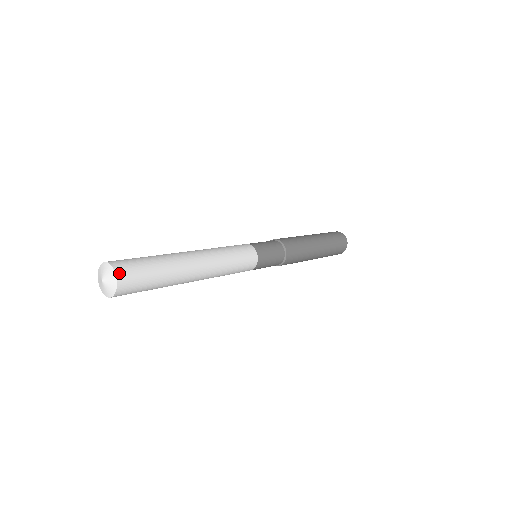
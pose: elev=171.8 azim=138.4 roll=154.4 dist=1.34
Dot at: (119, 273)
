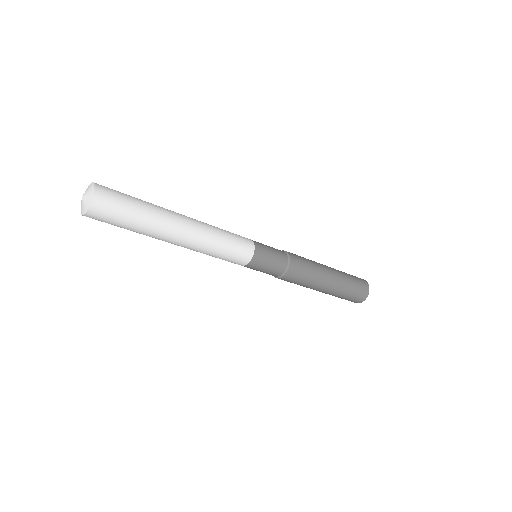
Dot at: (98, 193)
